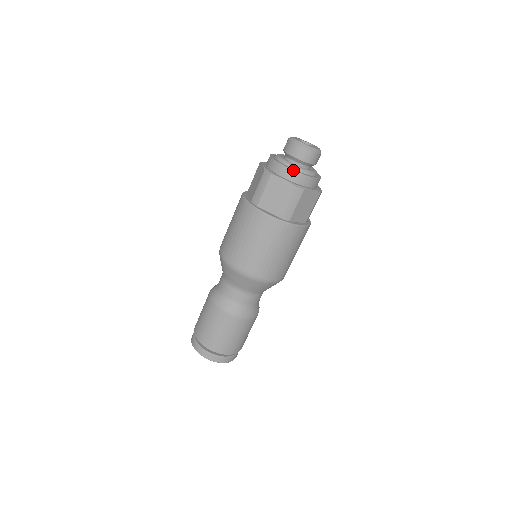
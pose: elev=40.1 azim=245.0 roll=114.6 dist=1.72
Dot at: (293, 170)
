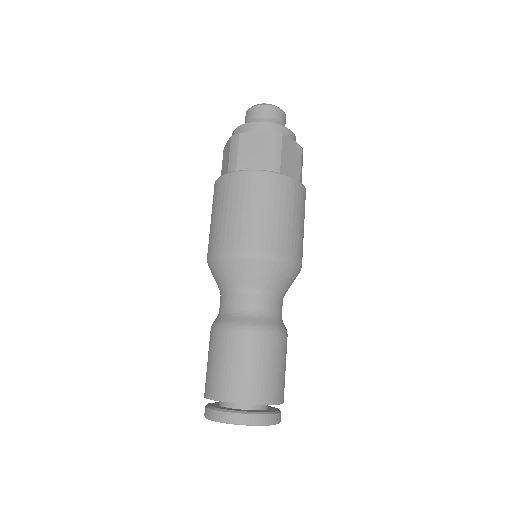
Dot at: (262, 122)
